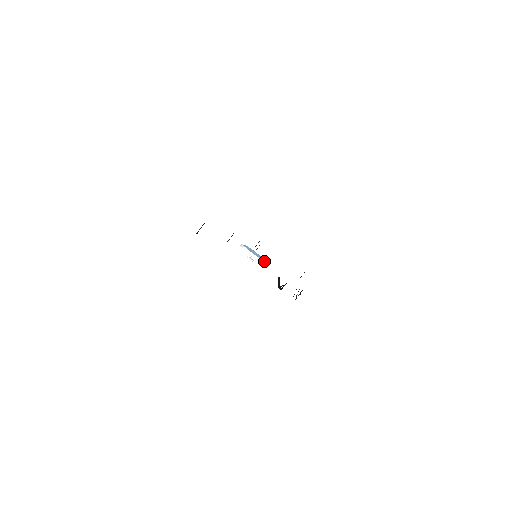
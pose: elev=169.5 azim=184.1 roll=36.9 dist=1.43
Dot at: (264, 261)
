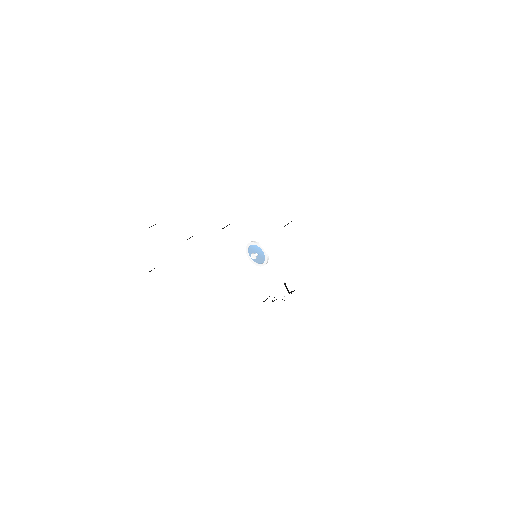
Dot at: occluded
